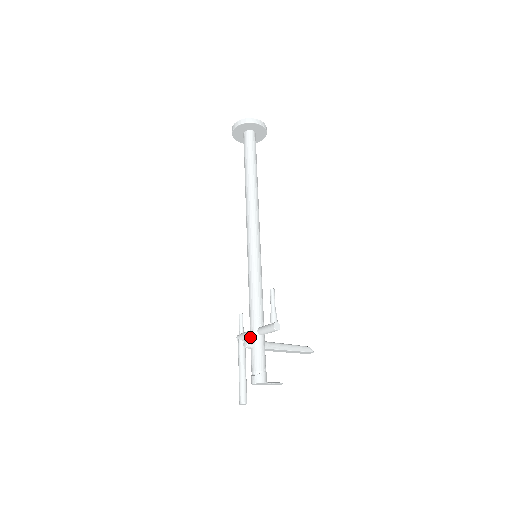
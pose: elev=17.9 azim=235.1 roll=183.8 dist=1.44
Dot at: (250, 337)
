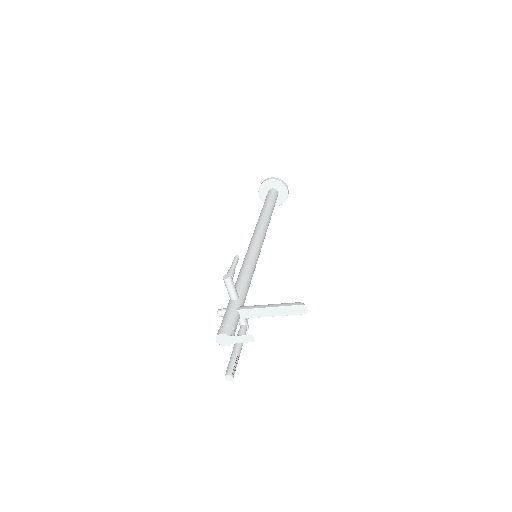
Dot at: occluded
